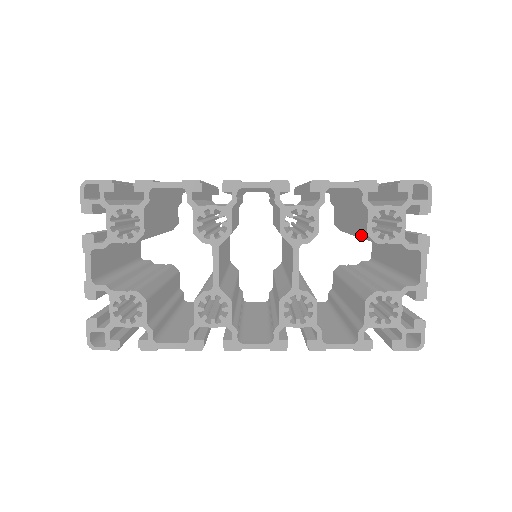
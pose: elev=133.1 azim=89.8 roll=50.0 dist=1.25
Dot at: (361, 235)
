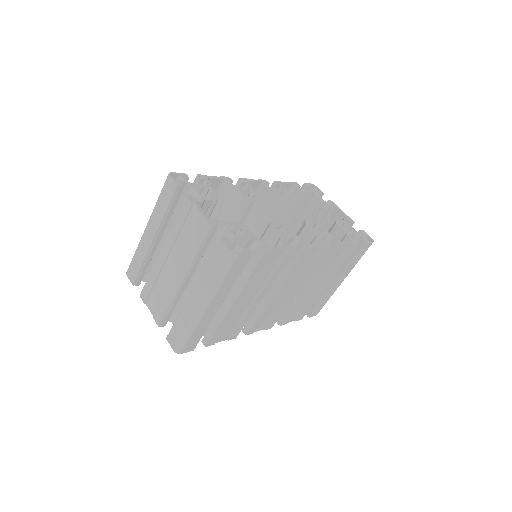
Dot at: occluded
